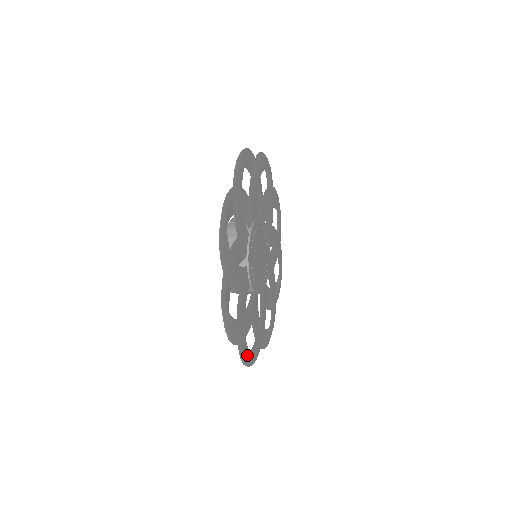
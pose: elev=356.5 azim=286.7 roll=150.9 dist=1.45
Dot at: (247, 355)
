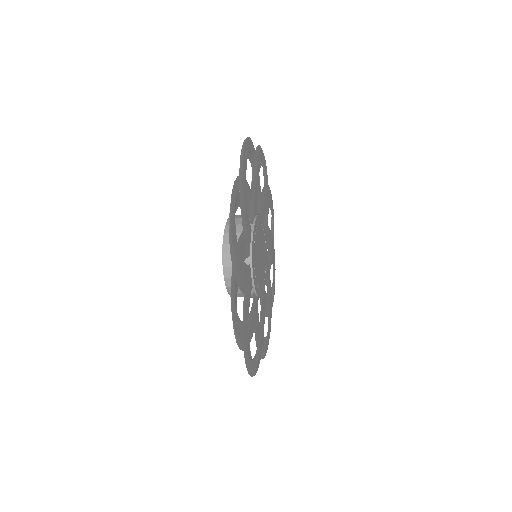
Dot at: (235, 311)
